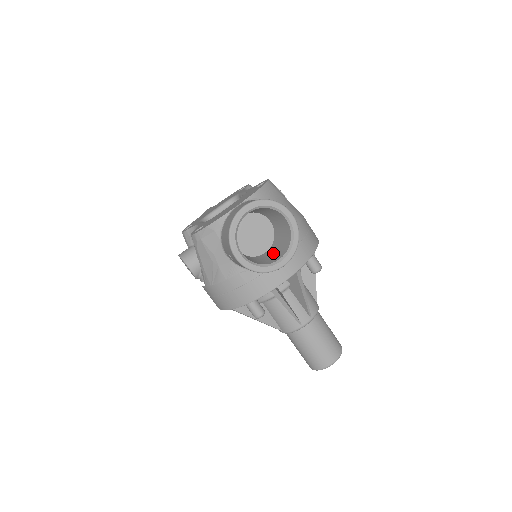
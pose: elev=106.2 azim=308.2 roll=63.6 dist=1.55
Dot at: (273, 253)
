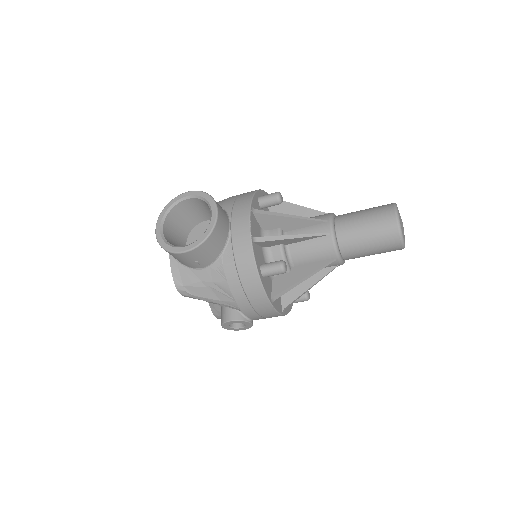
Dot at: occluded
